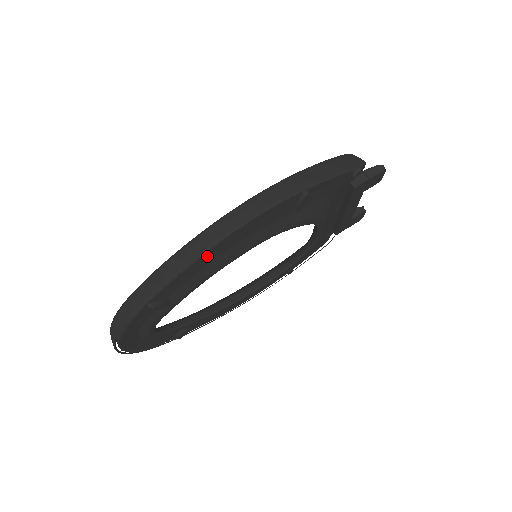
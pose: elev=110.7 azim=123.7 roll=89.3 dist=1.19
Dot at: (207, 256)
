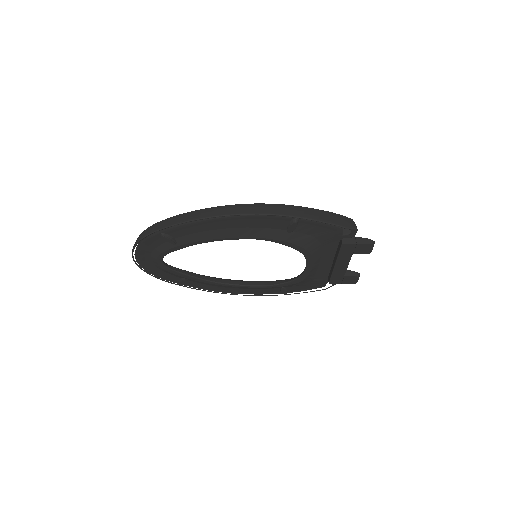
Dot at: (211, 223)
